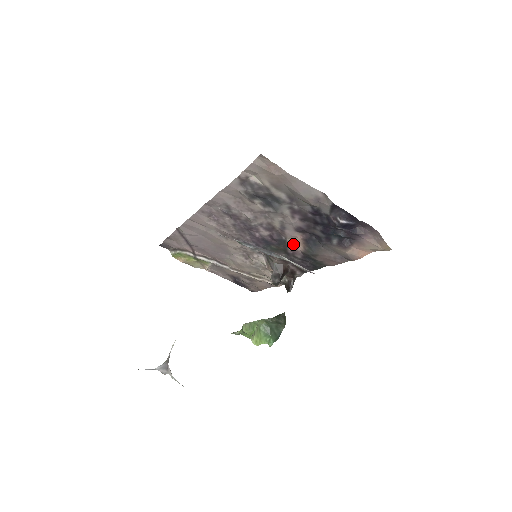
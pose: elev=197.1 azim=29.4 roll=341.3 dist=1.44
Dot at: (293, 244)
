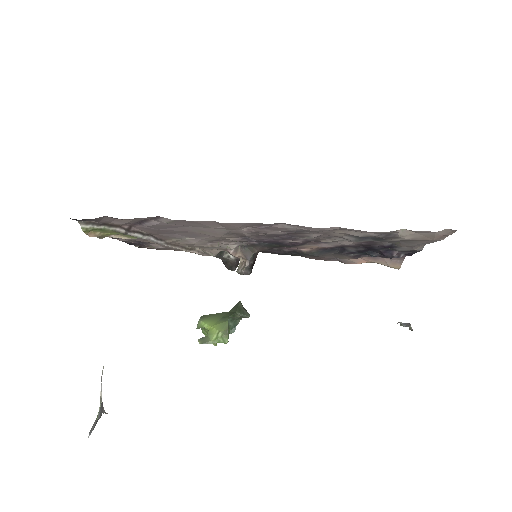
Dot at: (304, 247)
